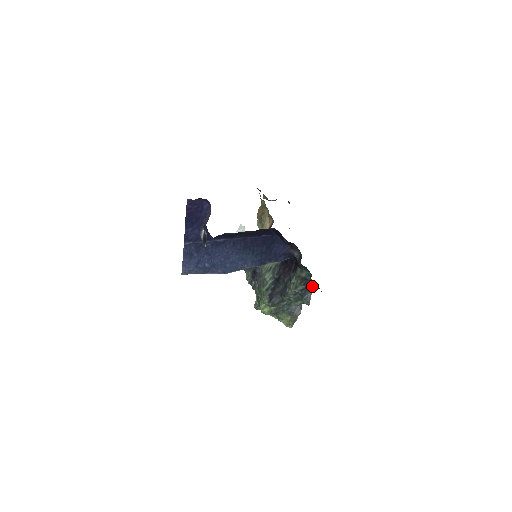
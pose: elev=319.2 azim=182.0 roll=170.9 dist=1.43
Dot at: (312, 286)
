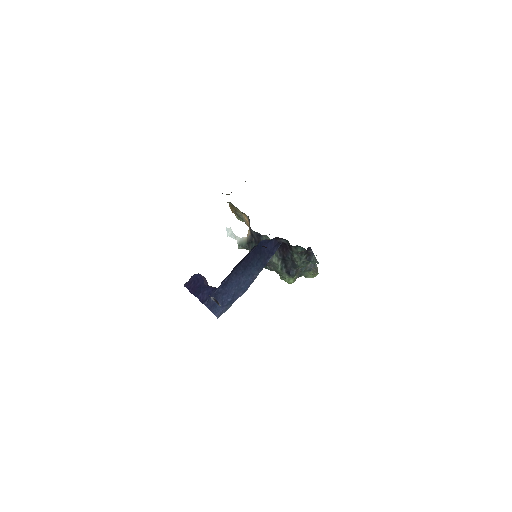
Dot at: (311, 251)
